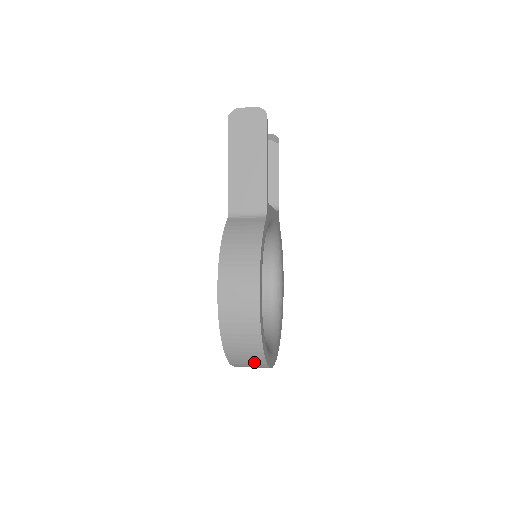
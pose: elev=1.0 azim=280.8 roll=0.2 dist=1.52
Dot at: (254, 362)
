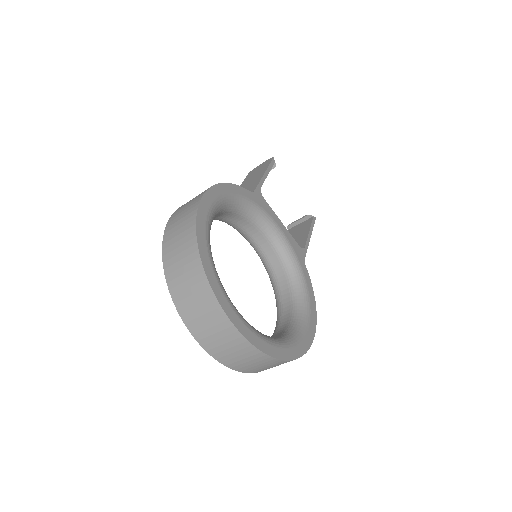
Dot at: (194, 282)
